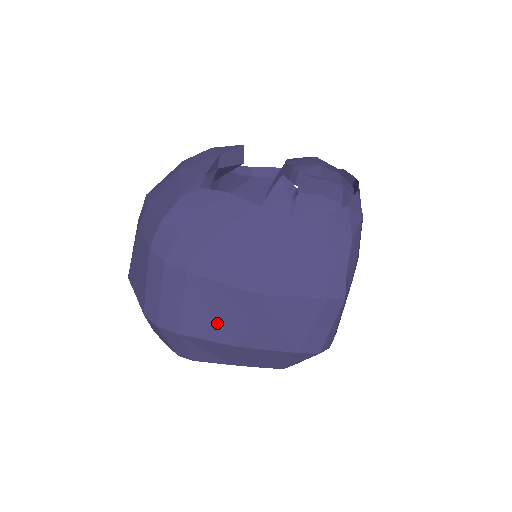
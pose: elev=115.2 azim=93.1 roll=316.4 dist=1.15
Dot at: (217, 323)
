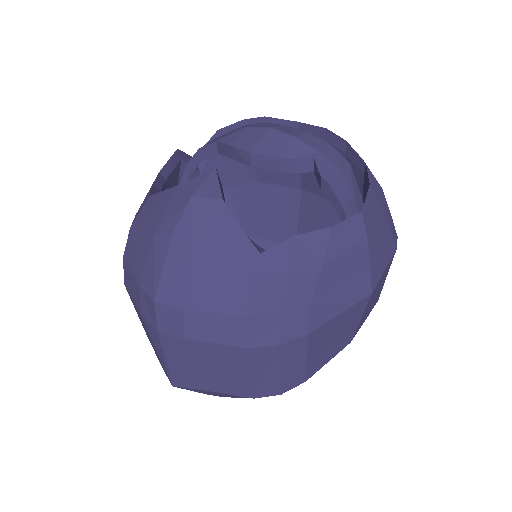
Dot at: (336, 343)
